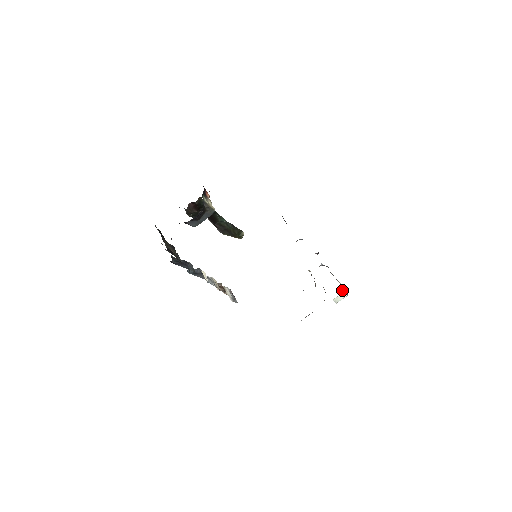
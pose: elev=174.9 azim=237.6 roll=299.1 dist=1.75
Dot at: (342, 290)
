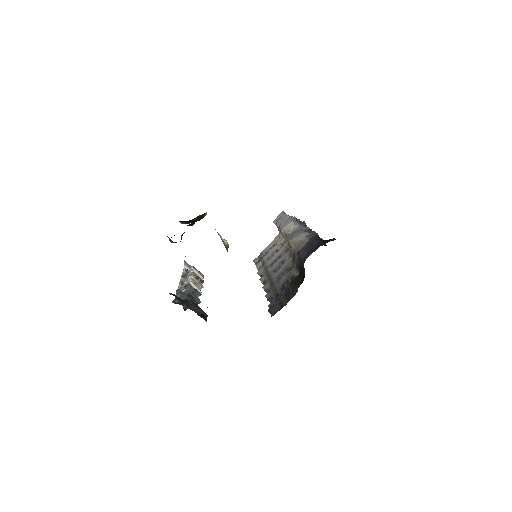
Dot at: occluded
